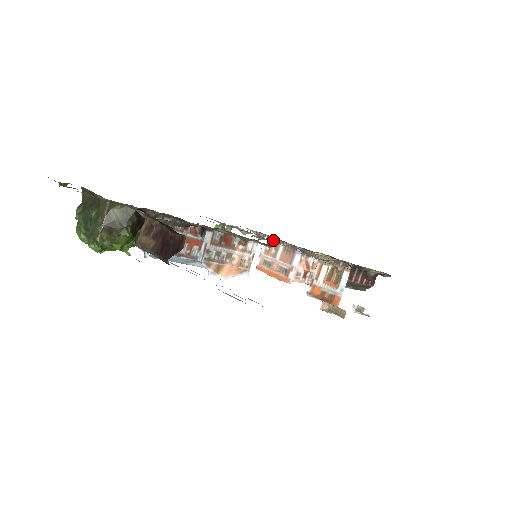
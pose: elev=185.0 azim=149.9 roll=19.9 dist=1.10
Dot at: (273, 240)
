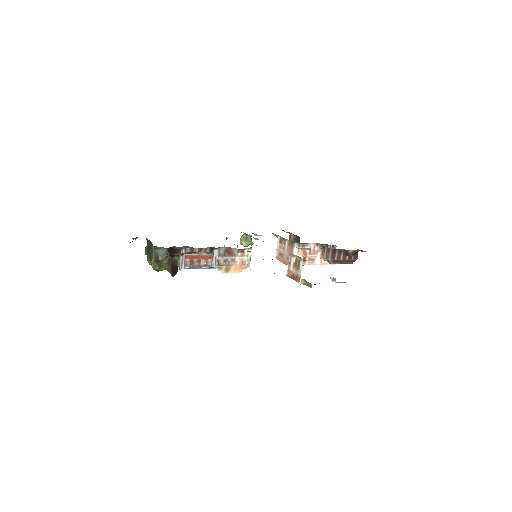
Dot at: (282, 238)
